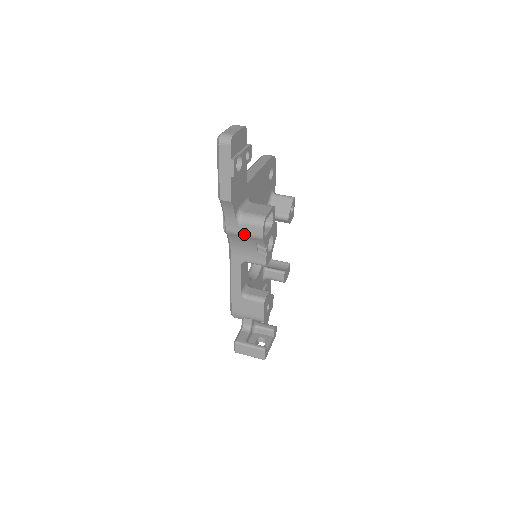
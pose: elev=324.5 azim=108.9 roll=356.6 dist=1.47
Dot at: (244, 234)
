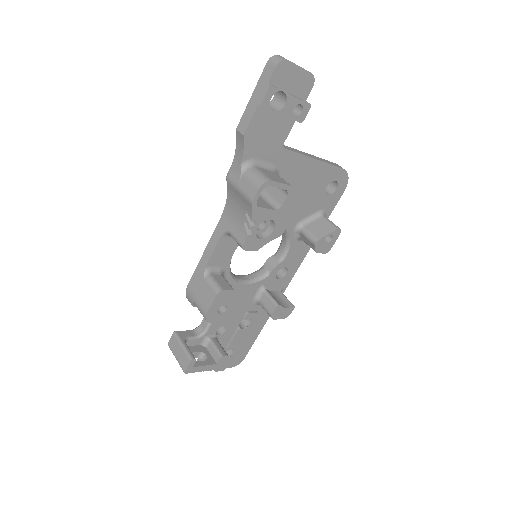
Dot at: (239, 189)
